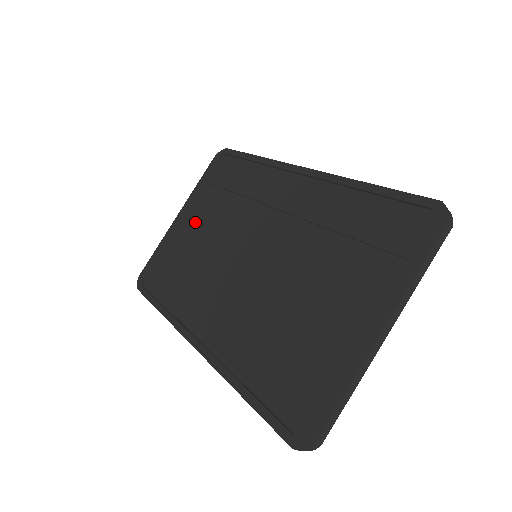
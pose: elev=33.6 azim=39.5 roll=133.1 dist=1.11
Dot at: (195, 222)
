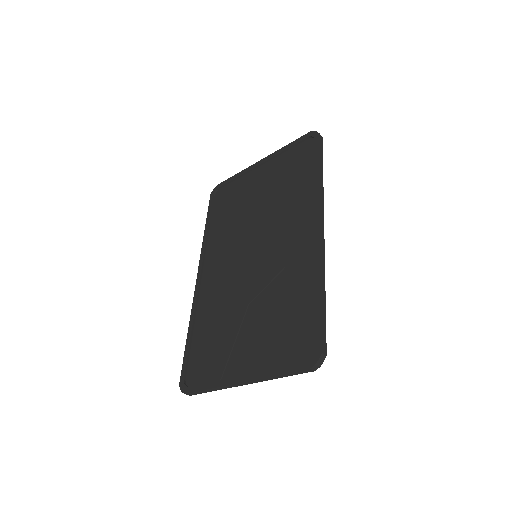
Dot at: (261, 181)
